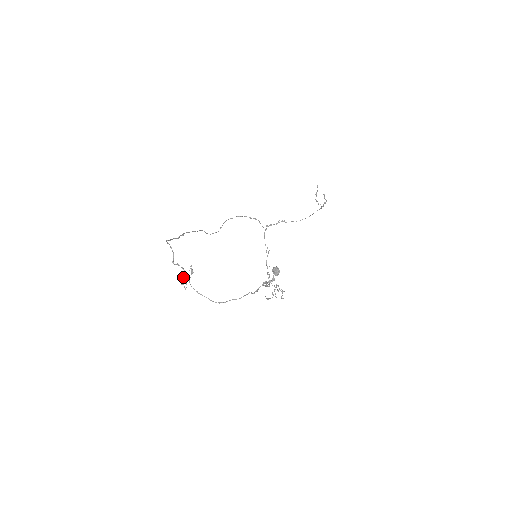
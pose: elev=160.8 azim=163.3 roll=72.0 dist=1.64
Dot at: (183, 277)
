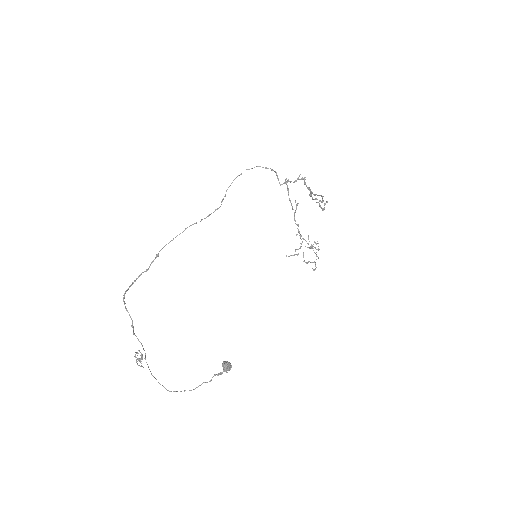
Dot at: occluded
